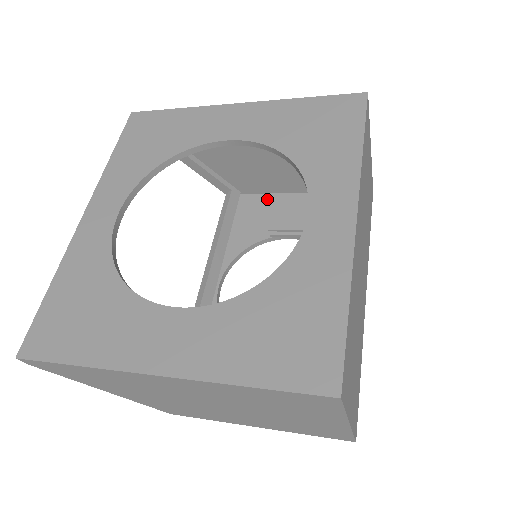
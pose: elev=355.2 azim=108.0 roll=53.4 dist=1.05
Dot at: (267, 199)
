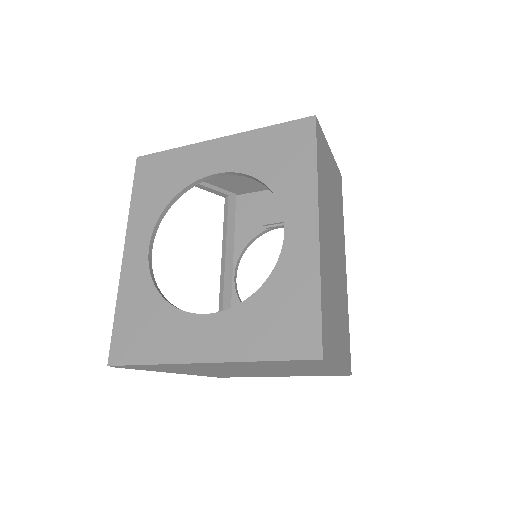
Dot at: (258, 197)
